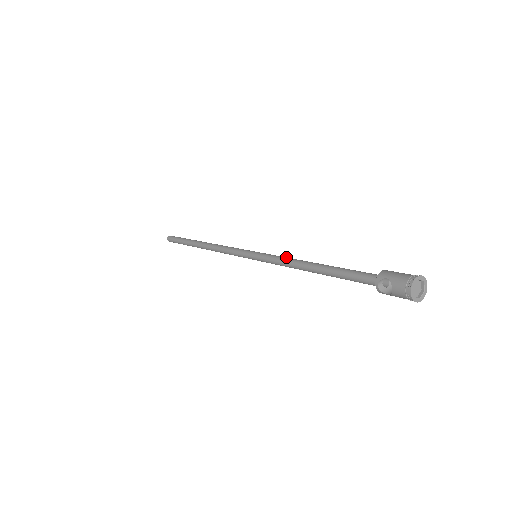
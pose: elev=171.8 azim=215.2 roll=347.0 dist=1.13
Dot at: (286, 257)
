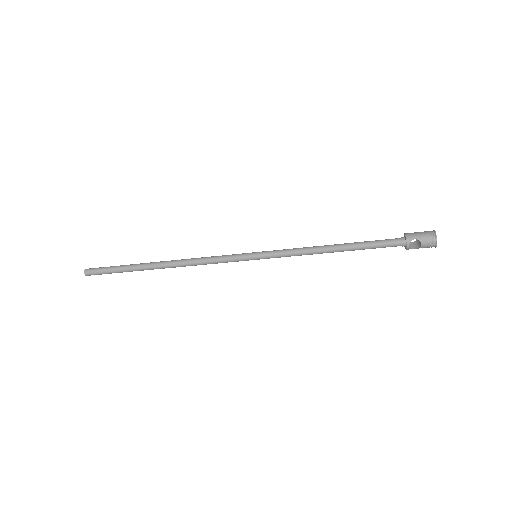
Dot at: (299, 248)
